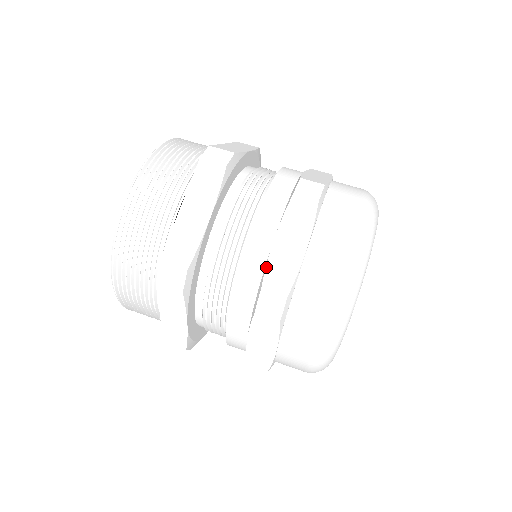
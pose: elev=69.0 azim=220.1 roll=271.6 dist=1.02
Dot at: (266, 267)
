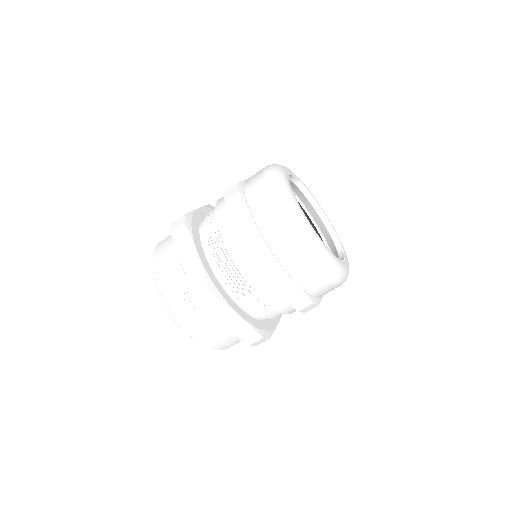
Dot at: (242, 246)
